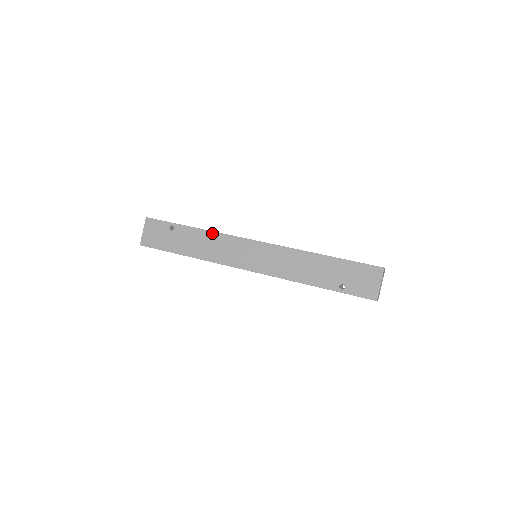
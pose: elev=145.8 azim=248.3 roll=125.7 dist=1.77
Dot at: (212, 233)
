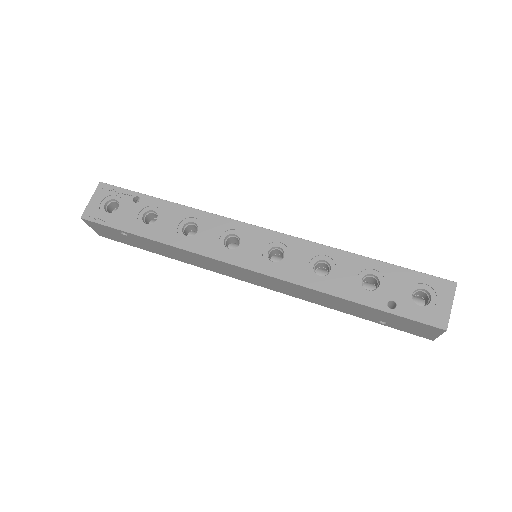
Dot at: (182, 250)
